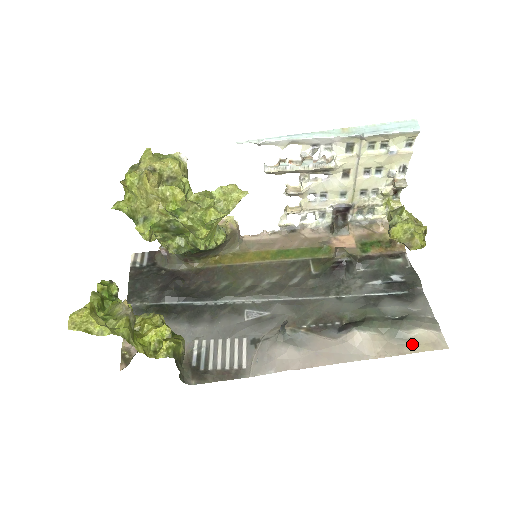
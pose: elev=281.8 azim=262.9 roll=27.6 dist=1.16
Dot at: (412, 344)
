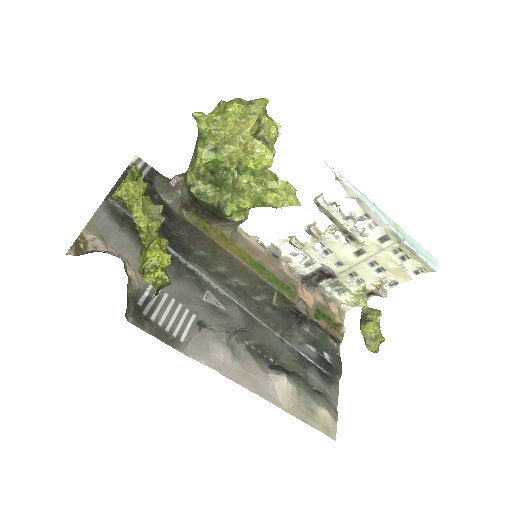
Dot at: (315, 419)
